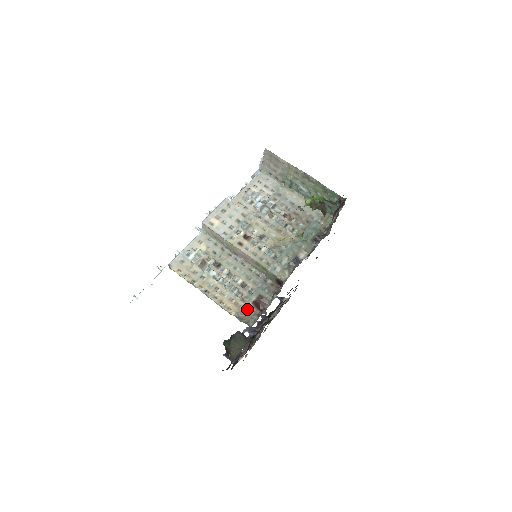
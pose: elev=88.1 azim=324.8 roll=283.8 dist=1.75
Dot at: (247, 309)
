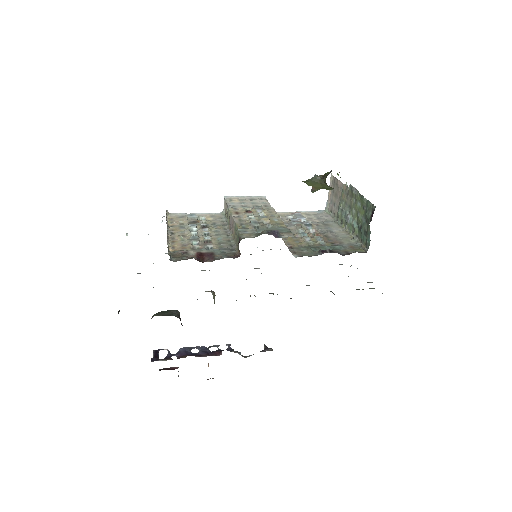
Dot at: (187, 253)
